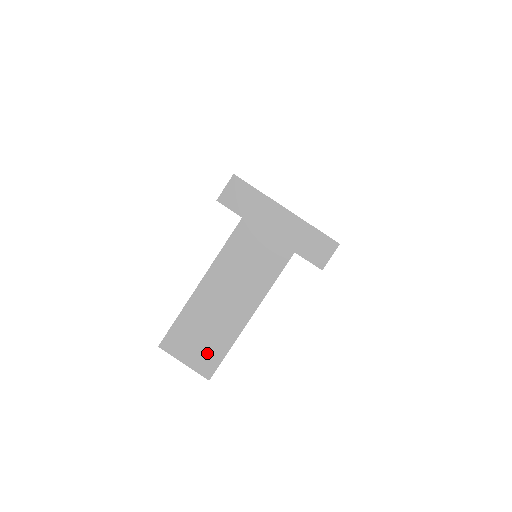
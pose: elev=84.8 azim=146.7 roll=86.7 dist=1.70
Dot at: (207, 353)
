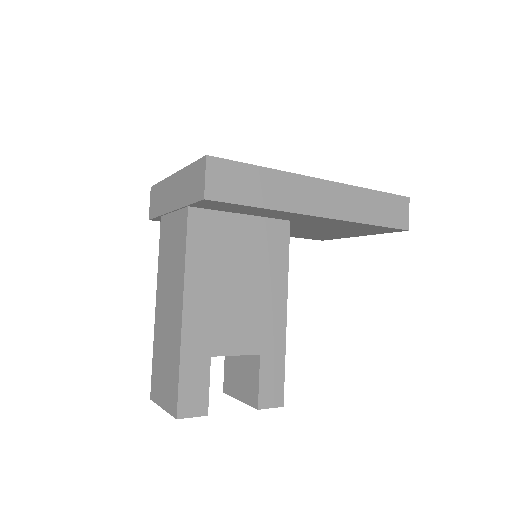
Dot at: (170, 383)
